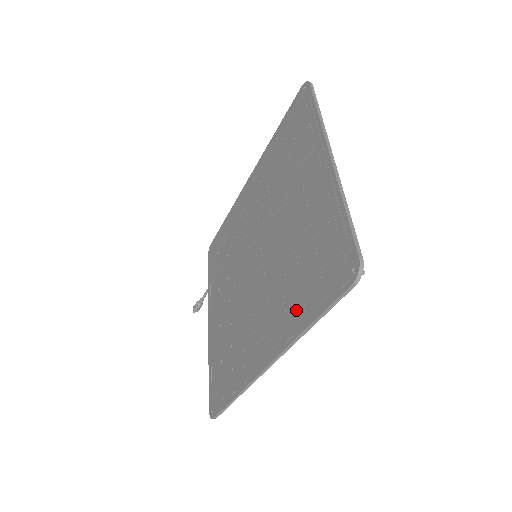
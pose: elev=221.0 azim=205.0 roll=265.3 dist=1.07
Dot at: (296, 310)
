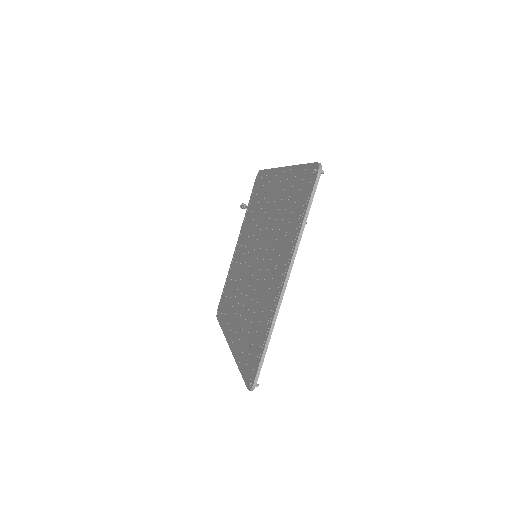
Dot at: (241, 346)
